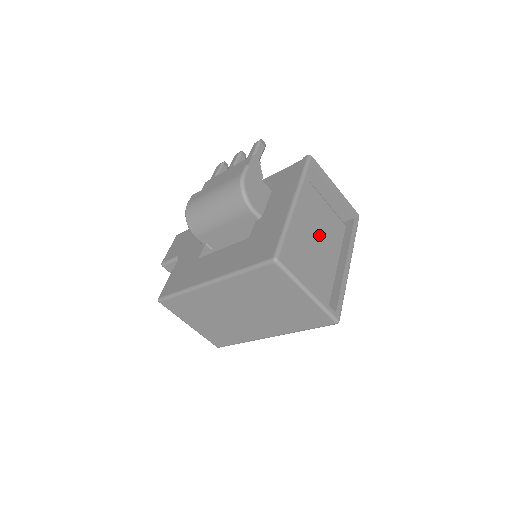
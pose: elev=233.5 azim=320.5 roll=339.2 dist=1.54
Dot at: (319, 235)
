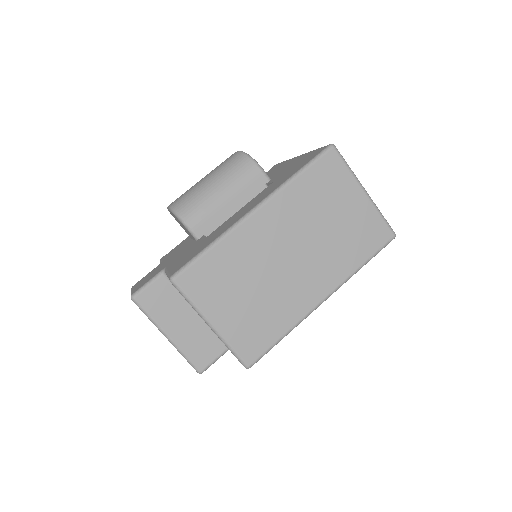
Dot at: occluded
